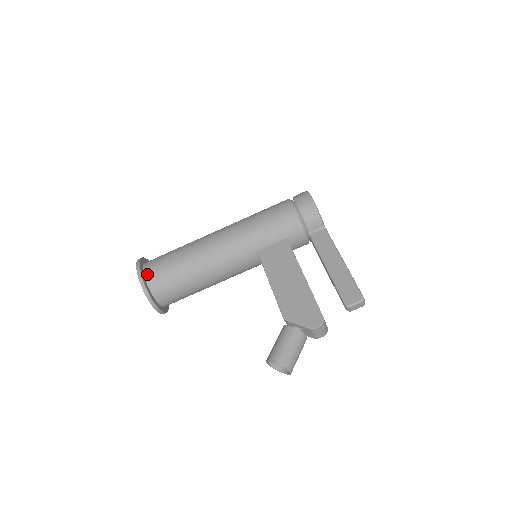
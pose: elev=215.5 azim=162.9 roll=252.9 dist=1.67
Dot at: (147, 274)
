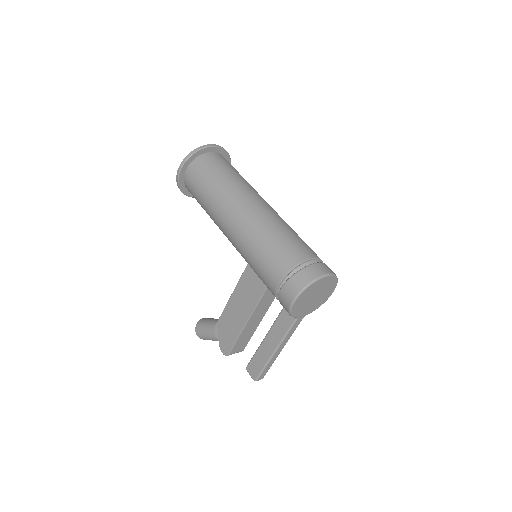
Dot at: (185, 178)
